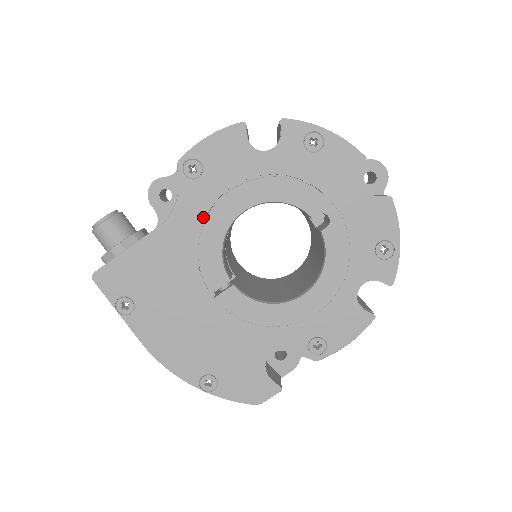
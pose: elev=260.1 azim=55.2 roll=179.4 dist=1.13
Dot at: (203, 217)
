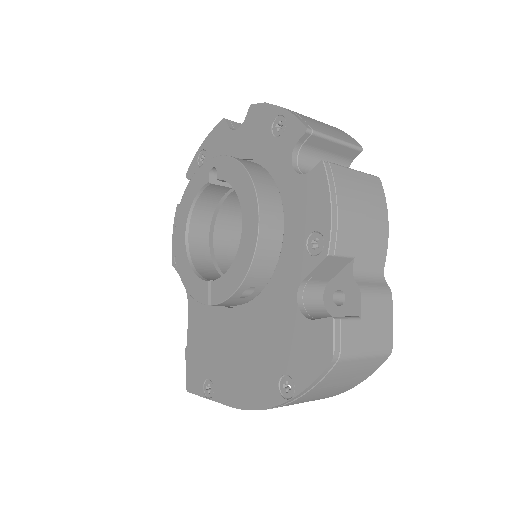
Dot at: occluded
